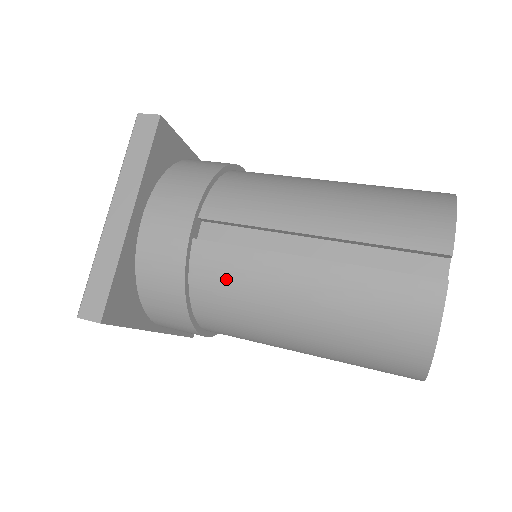
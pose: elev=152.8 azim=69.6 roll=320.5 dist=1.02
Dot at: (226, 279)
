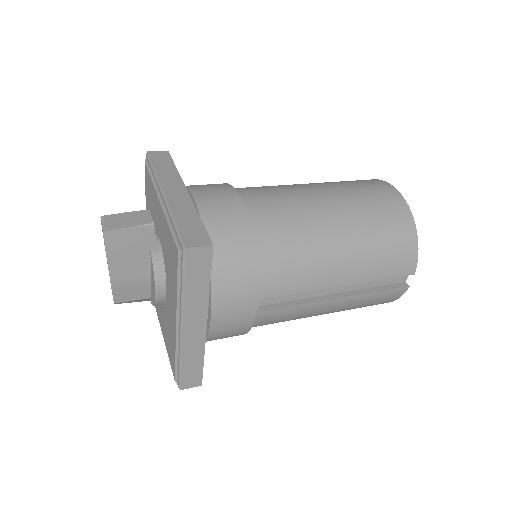
Dot at: (277, 321)
